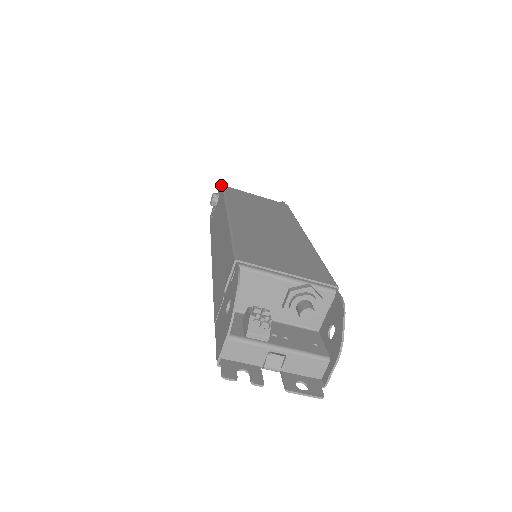
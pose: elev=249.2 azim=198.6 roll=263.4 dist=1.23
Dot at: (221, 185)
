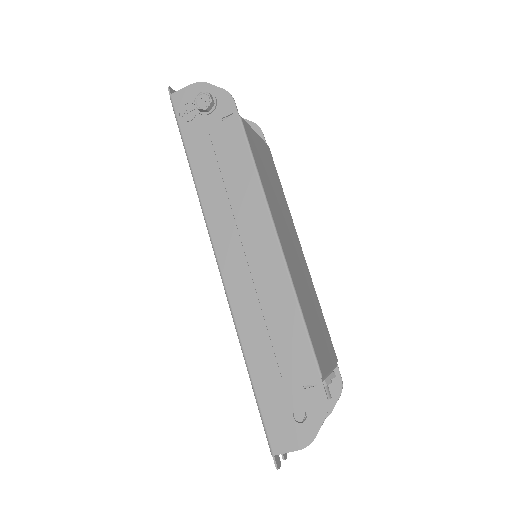
Dot at: (225, 92)
